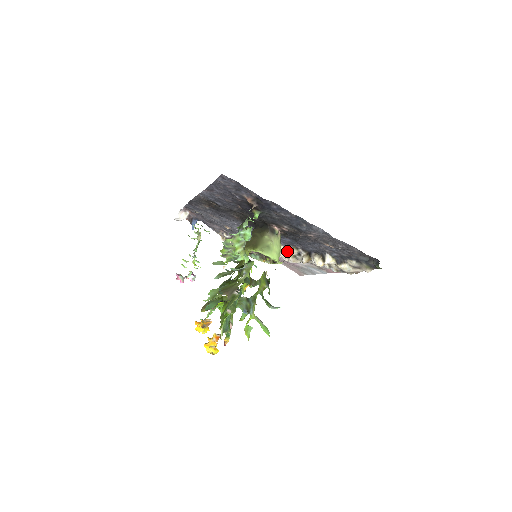
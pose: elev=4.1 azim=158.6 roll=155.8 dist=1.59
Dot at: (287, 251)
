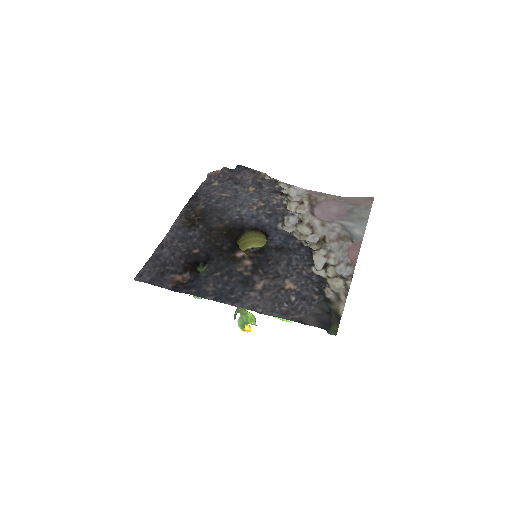
Dot at: occluded
